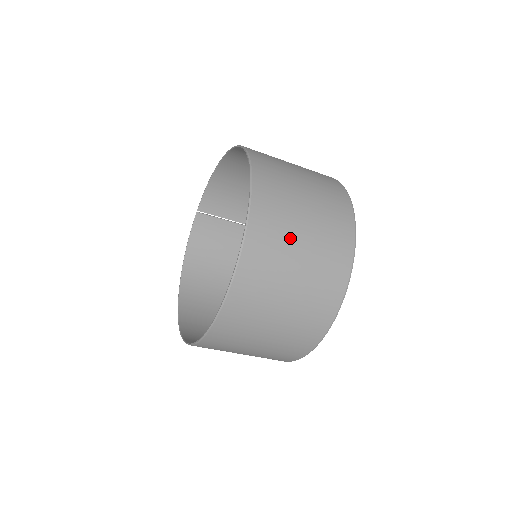
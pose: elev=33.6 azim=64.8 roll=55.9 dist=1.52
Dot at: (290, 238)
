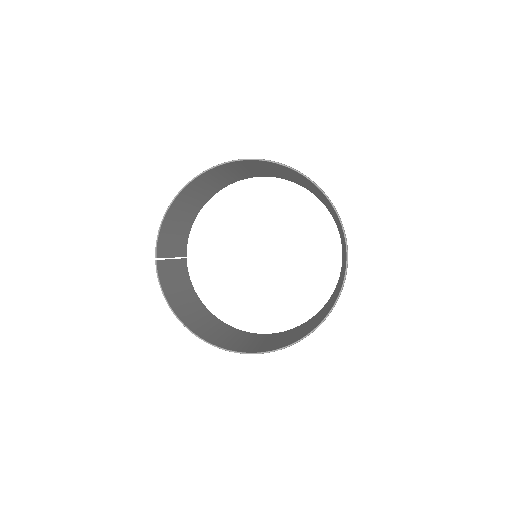
Dot at: occluded
